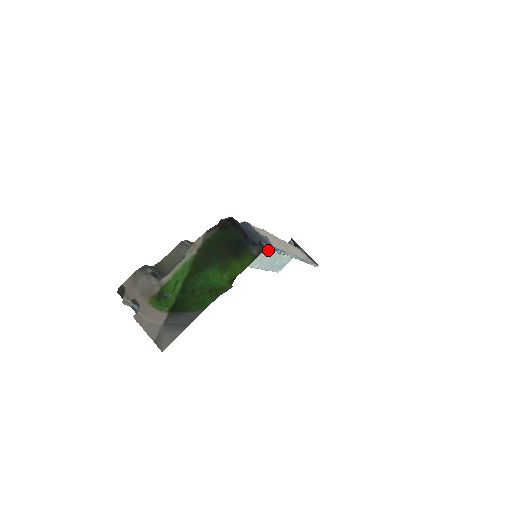
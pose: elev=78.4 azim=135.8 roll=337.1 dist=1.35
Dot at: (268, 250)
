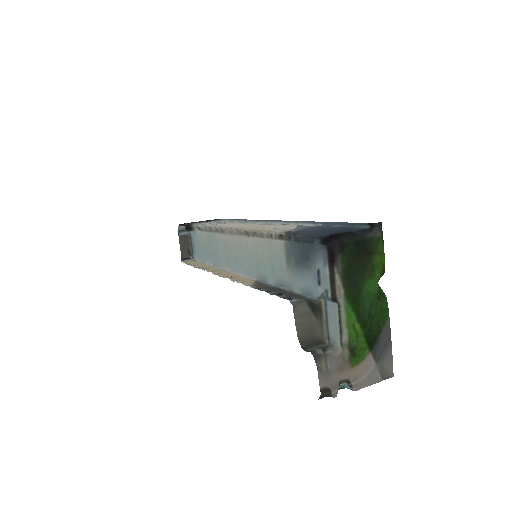
Dot at: (230, 245)
